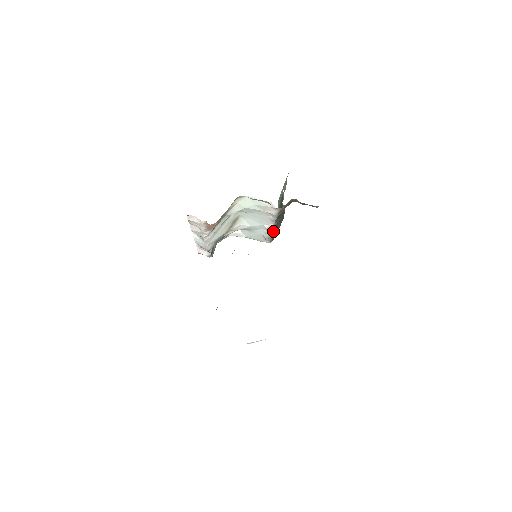
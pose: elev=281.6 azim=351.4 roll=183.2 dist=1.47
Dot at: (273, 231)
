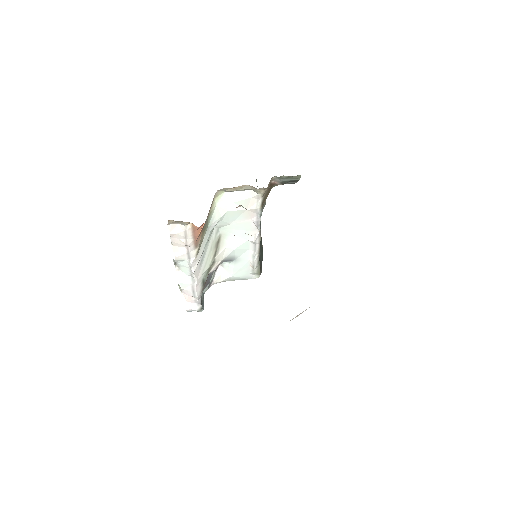
Dot at: (259, 252)
